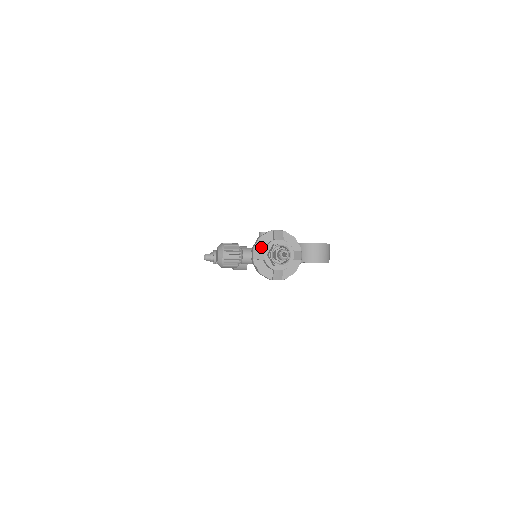
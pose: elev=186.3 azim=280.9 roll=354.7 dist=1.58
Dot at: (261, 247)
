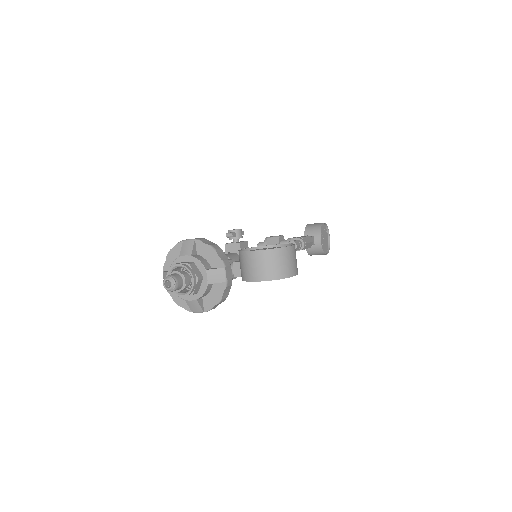
Dot at: occluded
